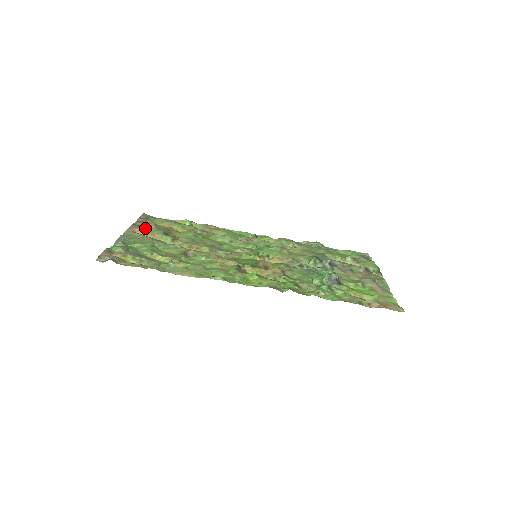
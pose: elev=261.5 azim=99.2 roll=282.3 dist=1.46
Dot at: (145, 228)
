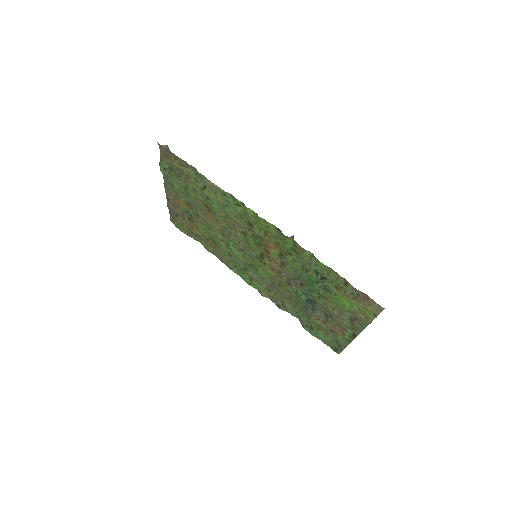
Dot at: (176, 204)
